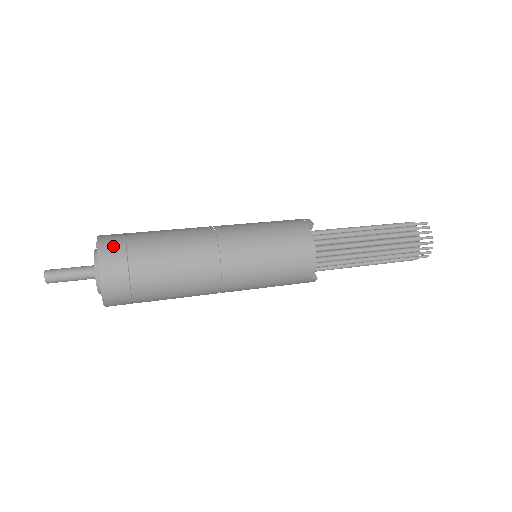
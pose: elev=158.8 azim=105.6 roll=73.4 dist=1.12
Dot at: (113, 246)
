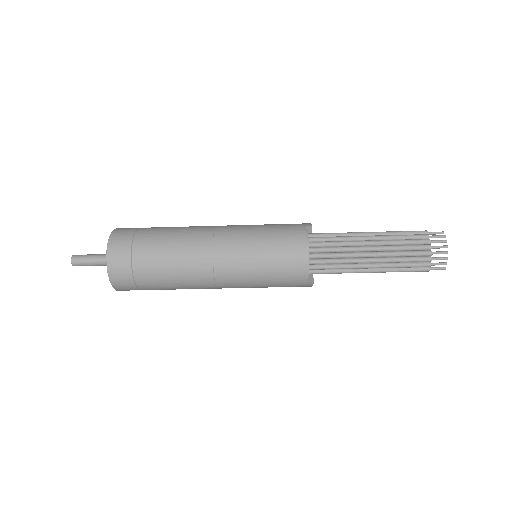
Dot at: (123, 235)
